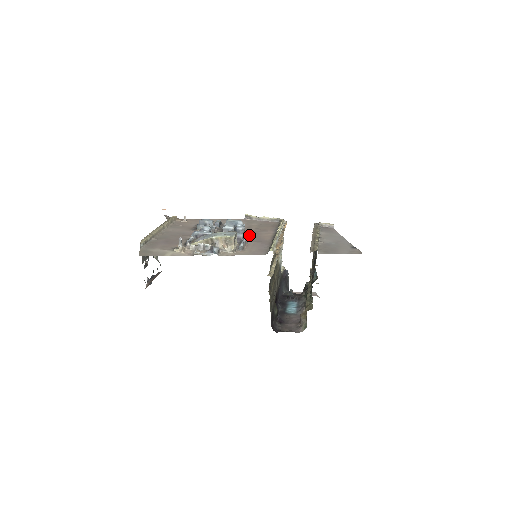
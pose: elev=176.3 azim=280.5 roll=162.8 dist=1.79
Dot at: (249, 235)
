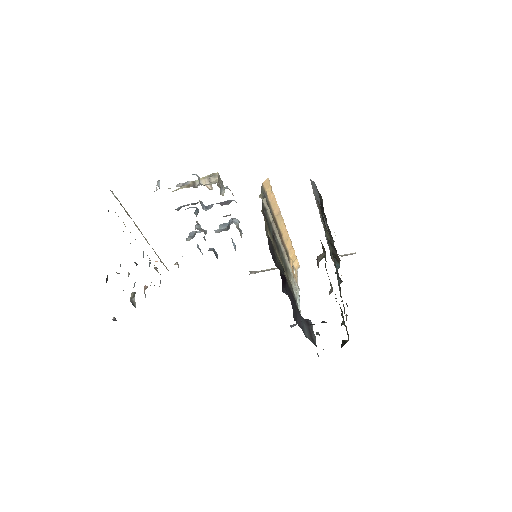
Dot at: occluded
